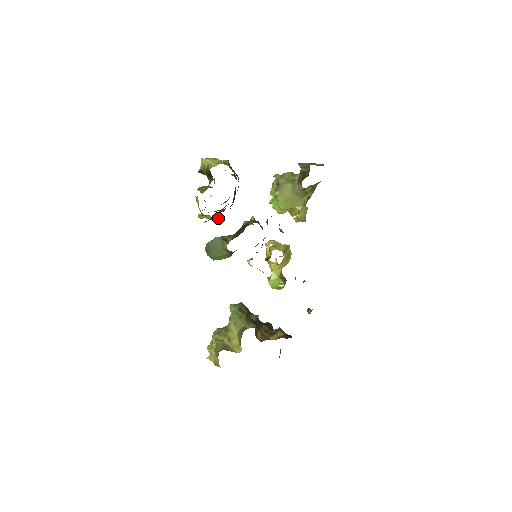
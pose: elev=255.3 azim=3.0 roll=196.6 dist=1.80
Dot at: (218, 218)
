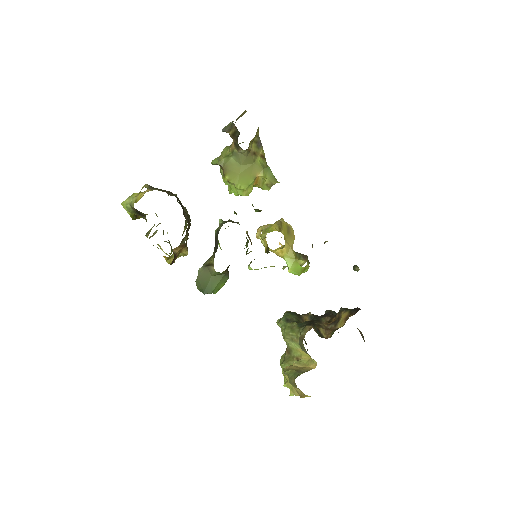
Dot at: (184, 249)
